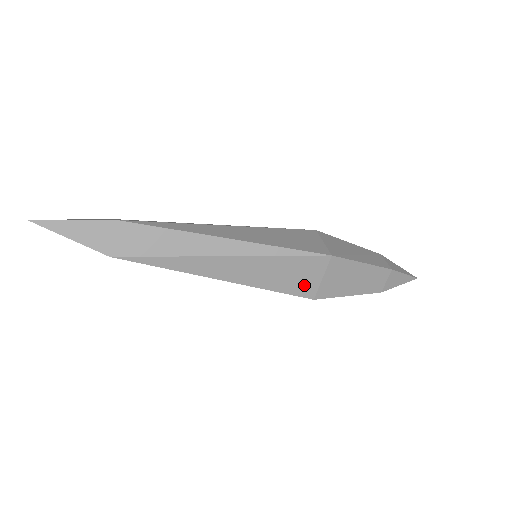
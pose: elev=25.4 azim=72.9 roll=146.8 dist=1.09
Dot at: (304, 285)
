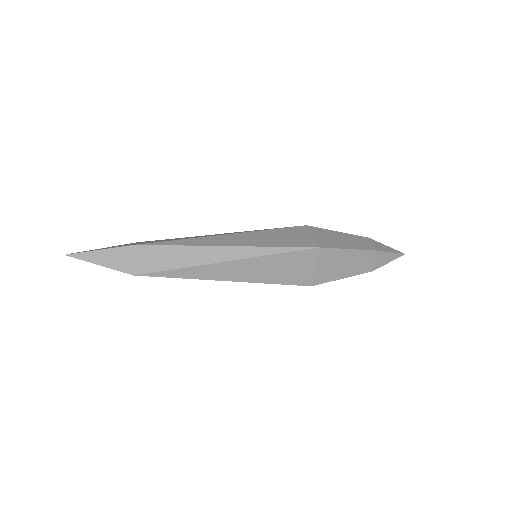
Dot at: (300, 275)
